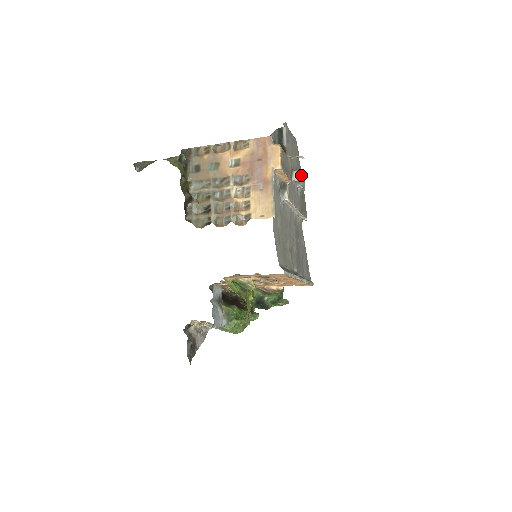
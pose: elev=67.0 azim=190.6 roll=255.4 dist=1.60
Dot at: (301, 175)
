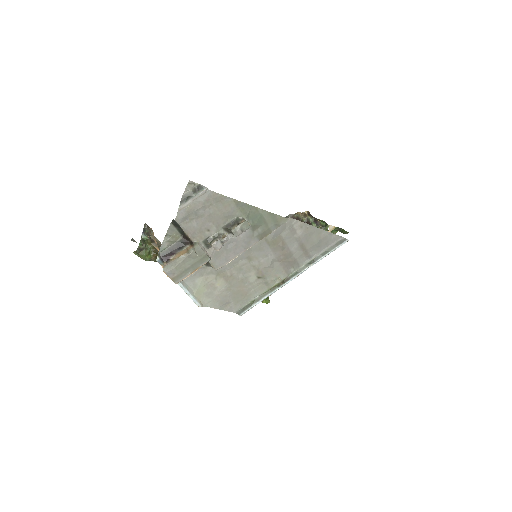
Dot at: (246, 204)
